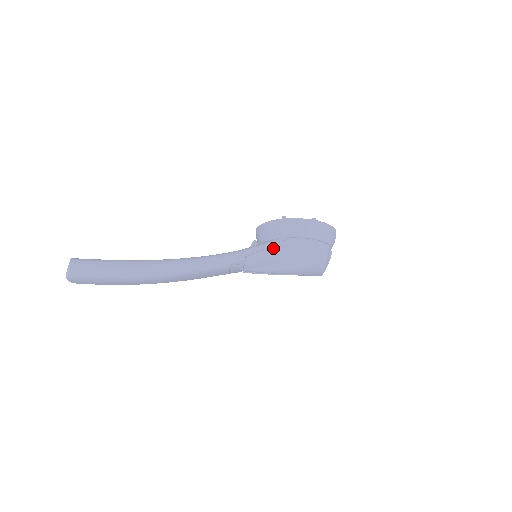
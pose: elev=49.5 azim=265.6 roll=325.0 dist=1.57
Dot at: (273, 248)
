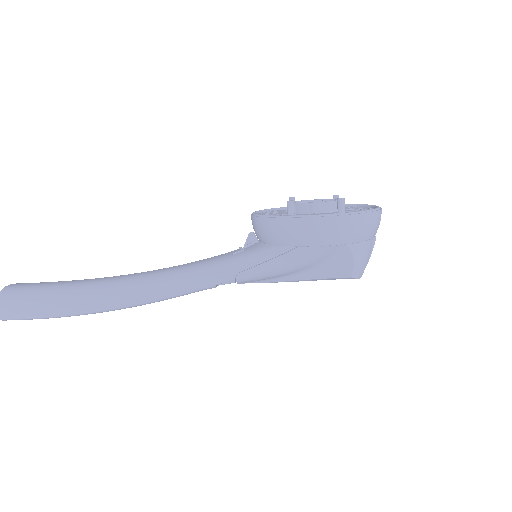
Dot at: (275, 261)
